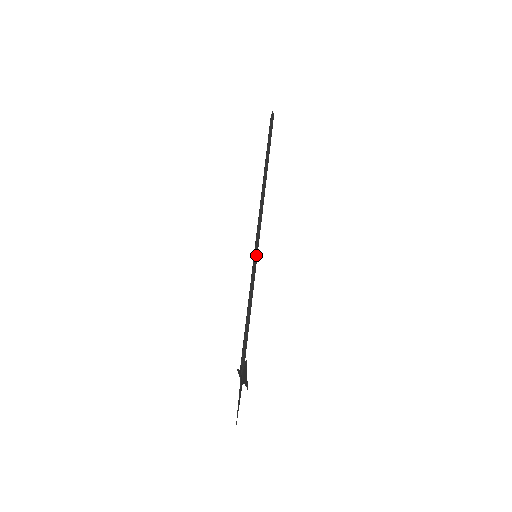
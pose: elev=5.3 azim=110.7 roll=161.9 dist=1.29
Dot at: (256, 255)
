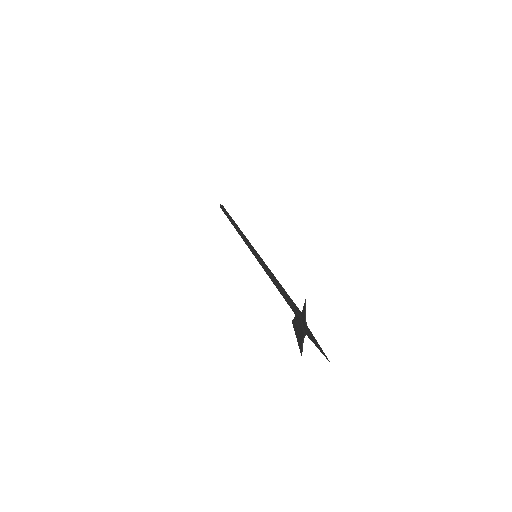
Dot at: occluded
